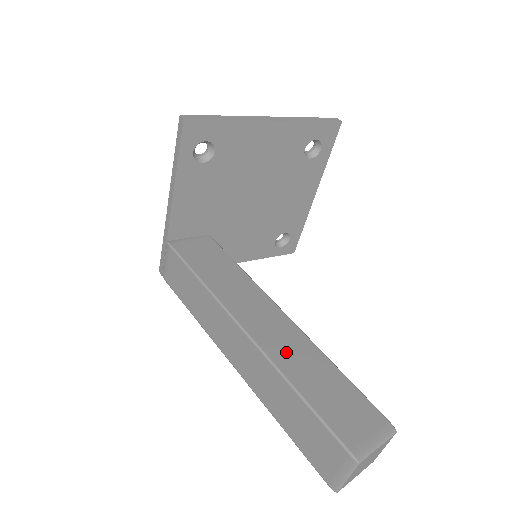
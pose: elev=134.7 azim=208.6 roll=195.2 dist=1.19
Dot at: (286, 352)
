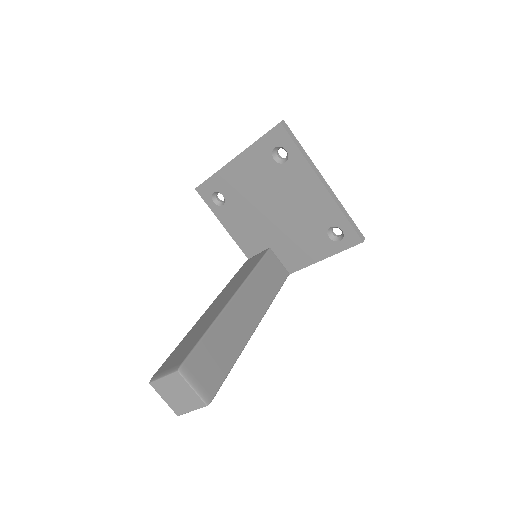
Dot at: (204, 320)
